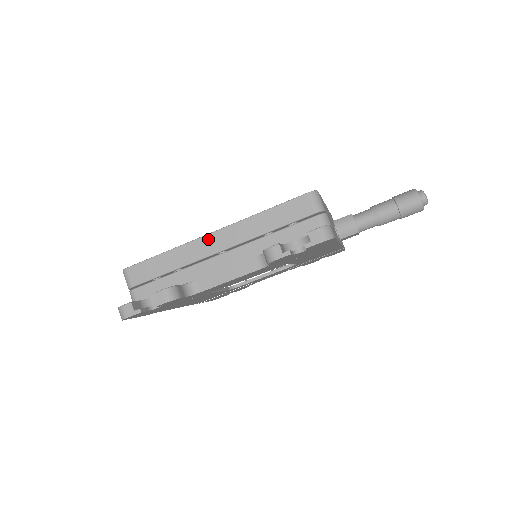
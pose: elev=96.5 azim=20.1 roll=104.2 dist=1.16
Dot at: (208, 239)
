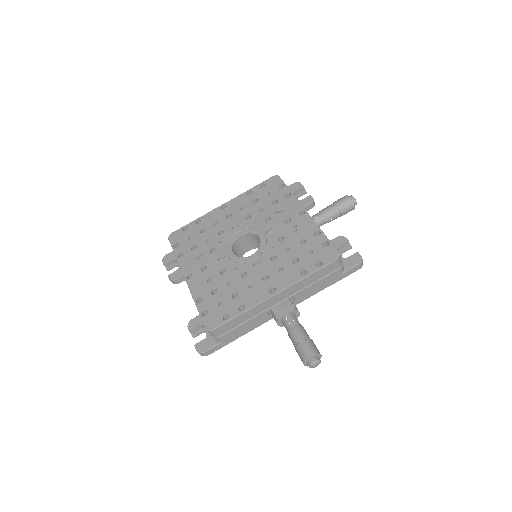
Dot at: (185, 278)
